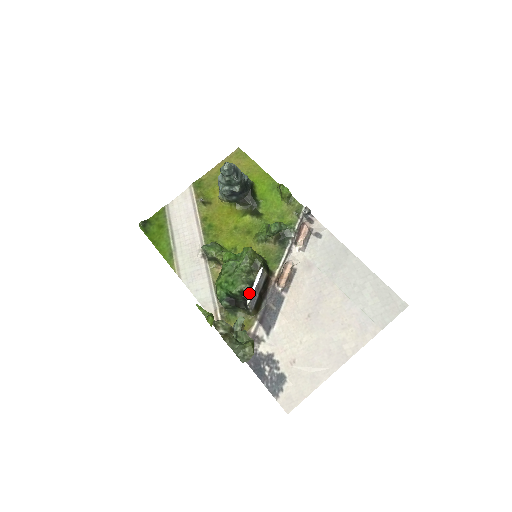
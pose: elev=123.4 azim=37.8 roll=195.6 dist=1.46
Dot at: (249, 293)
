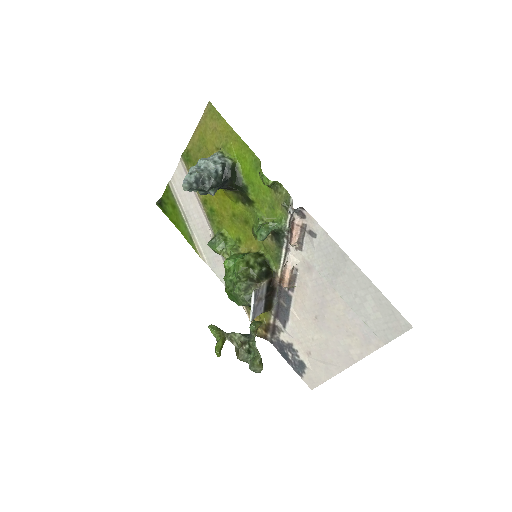
Dot at: occluded
